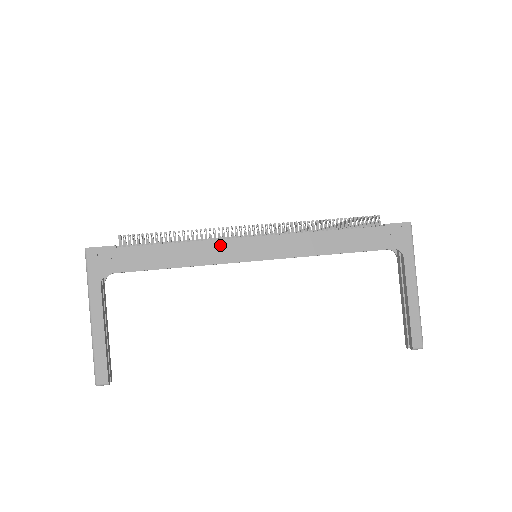
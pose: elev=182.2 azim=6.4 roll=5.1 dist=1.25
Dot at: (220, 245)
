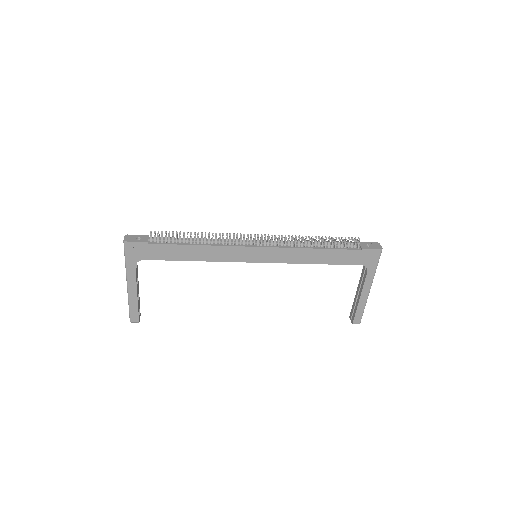
Dot at: (230, 250)
